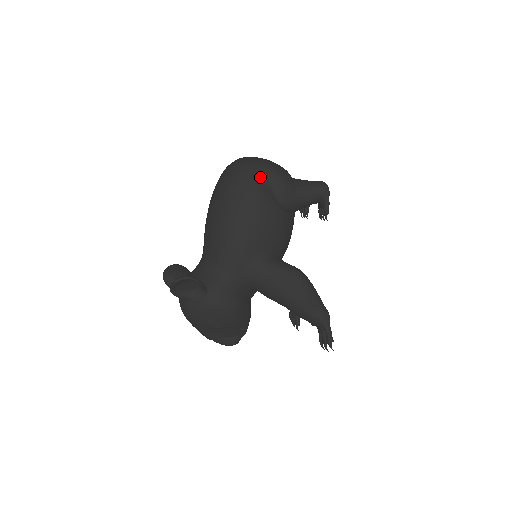
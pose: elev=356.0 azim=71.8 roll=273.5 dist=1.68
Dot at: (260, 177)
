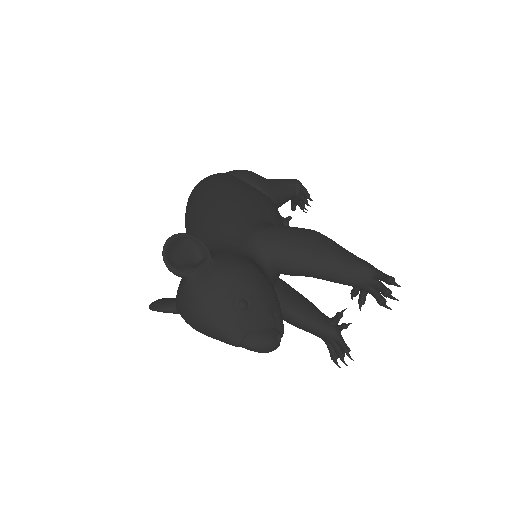
Dot at: (228, 174)
